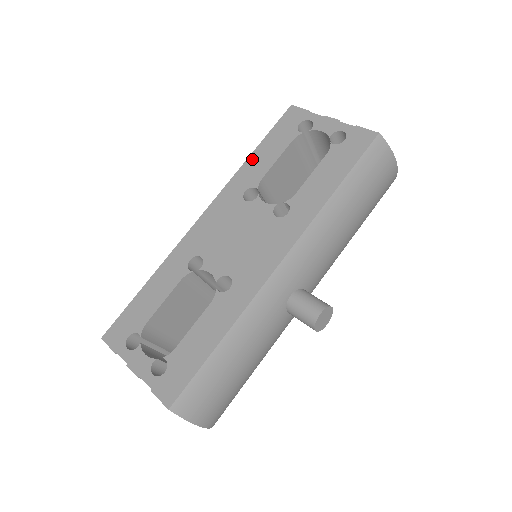
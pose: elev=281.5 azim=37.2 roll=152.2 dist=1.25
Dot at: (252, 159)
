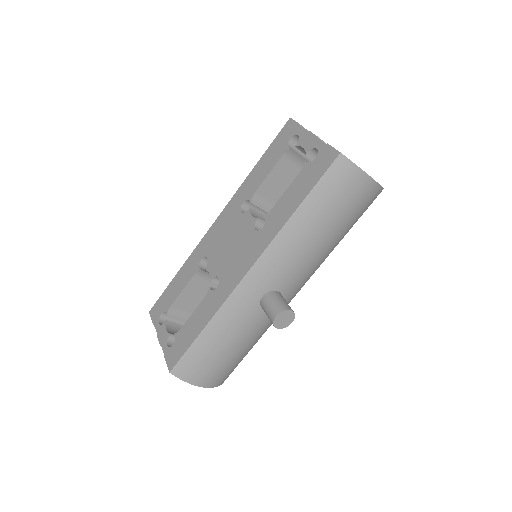
Dot at: (253, 172)
